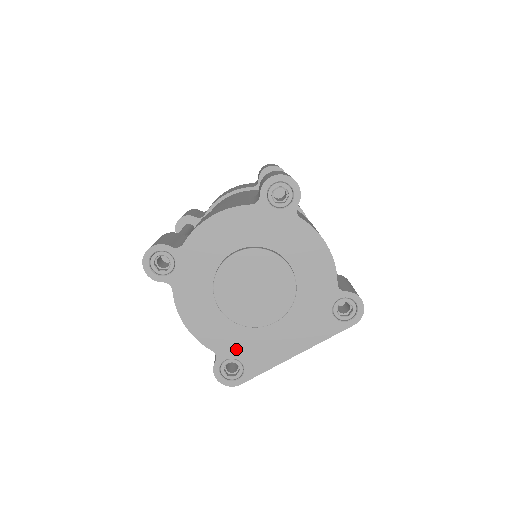
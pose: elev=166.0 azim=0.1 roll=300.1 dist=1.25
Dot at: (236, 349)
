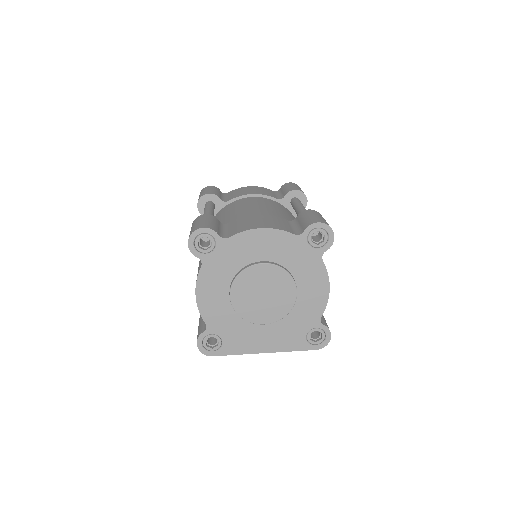
Dot at: (224, 330)
